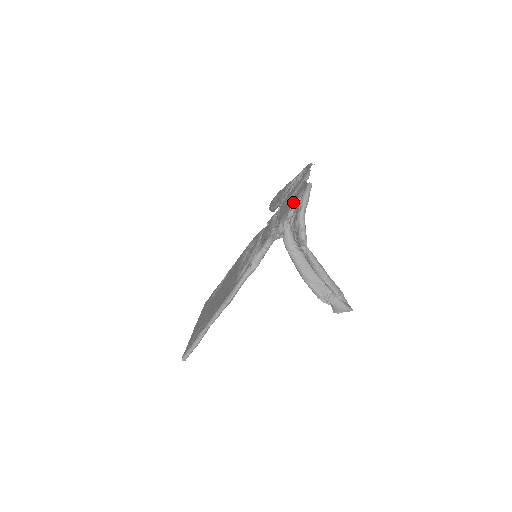
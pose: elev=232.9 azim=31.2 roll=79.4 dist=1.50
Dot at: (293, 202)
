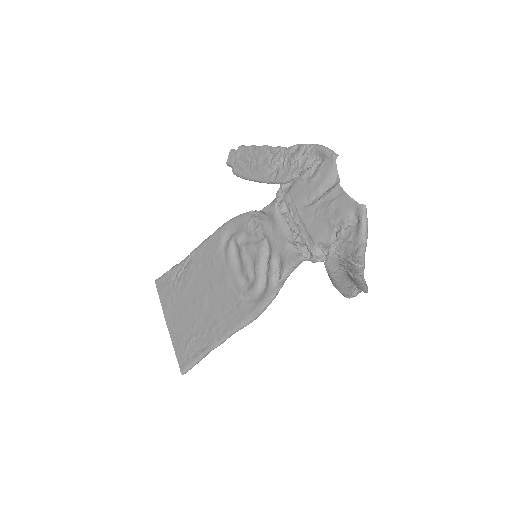
Dot at: (336, 222)
